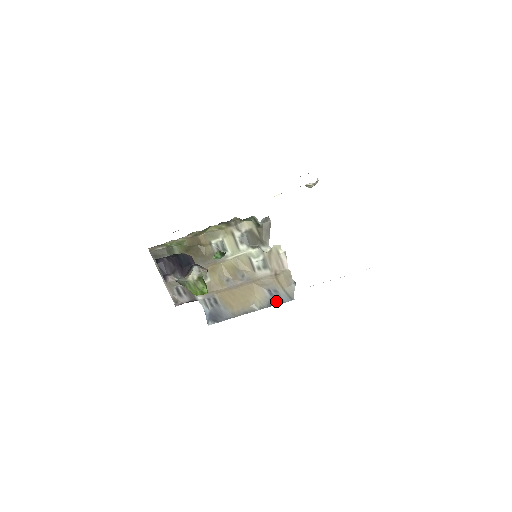
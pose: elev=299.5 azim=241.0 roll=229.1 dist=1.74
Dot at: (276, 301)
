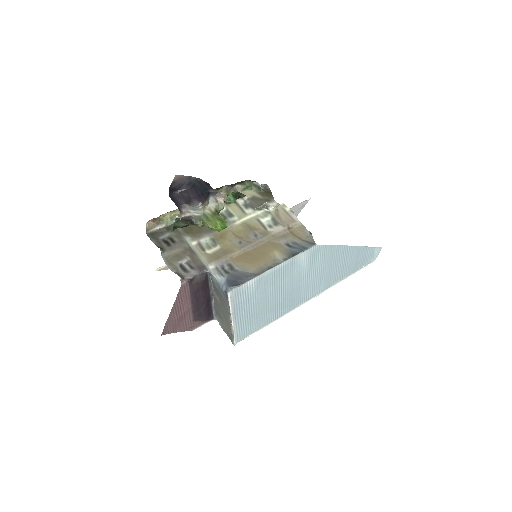
Dot at: (298, 250)
